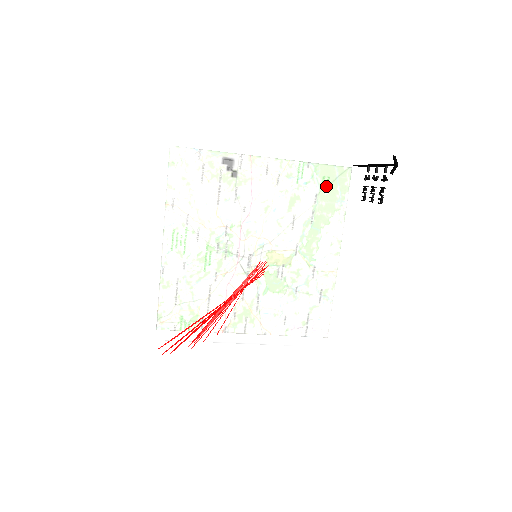
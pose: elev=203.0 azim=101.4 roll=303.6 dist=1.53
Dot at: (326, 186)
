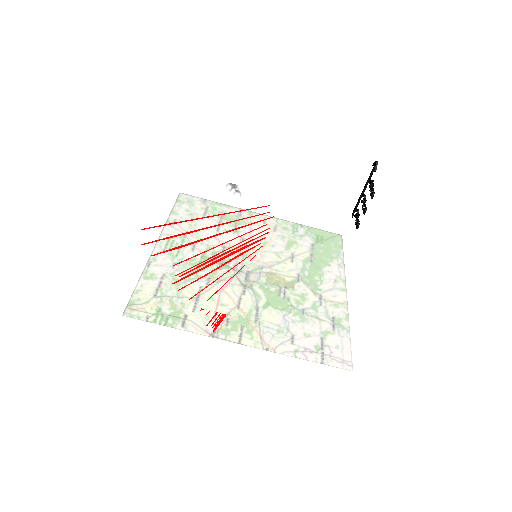
Dot at: (321, 218)
